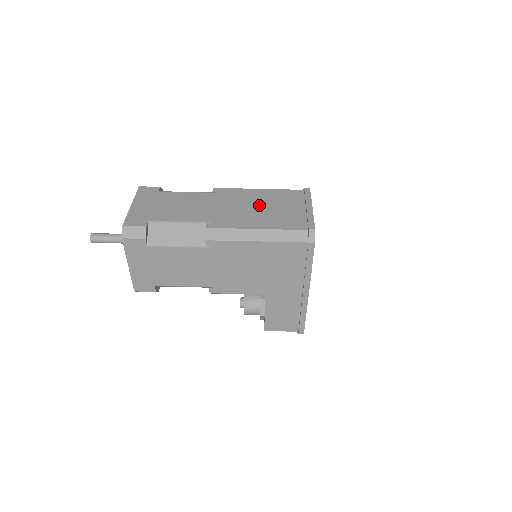
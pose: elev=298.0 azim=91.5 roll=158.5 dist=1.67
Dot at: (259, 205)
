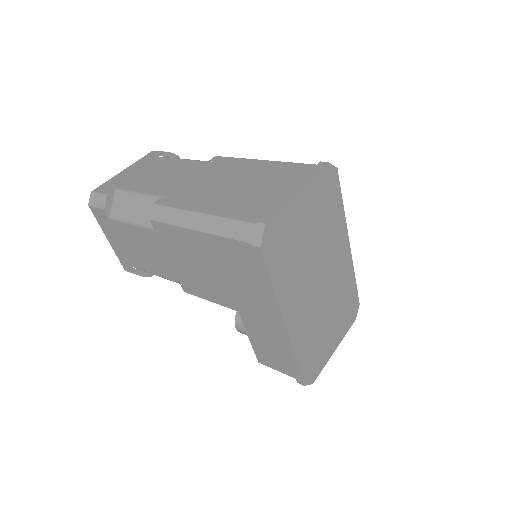
Dot at: (239, 181)
